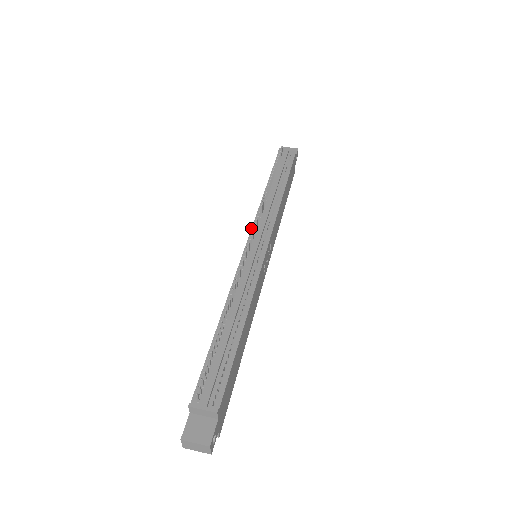
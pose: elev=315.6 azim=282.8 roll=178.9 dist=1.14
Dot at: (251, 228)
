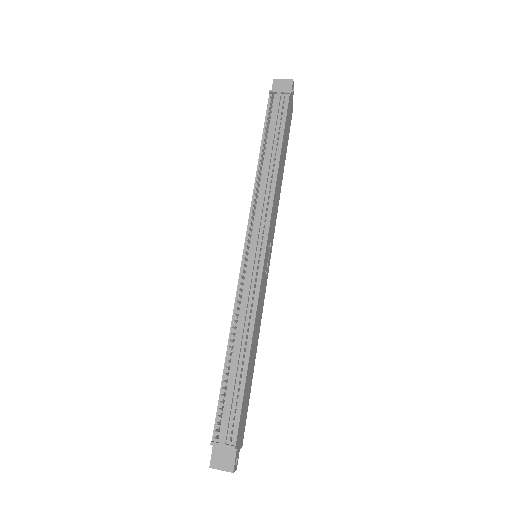
Dot at: occluded
